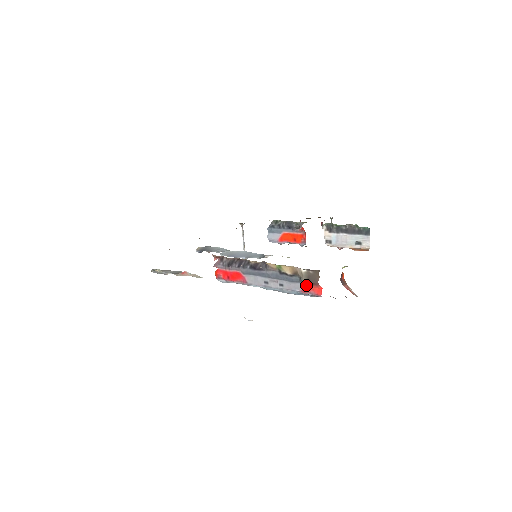
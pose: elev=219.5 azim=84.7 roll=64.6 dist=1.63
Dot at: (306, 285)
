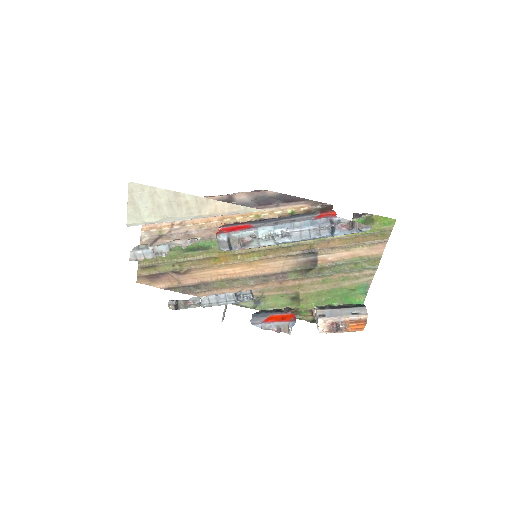
Dot at: (320, 215)
